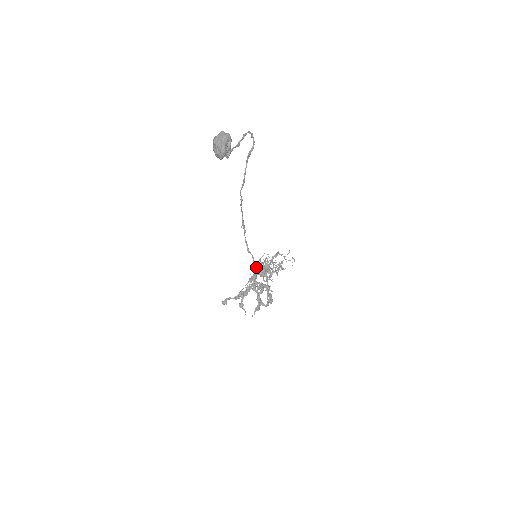
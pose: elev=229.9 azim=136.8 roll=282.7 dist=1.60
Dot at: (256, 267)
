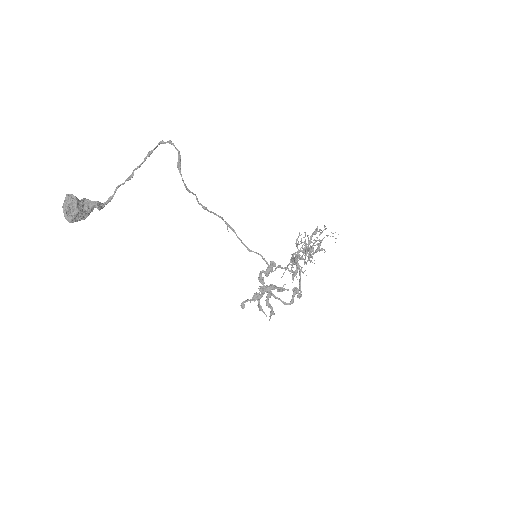
Dot at: occluded
